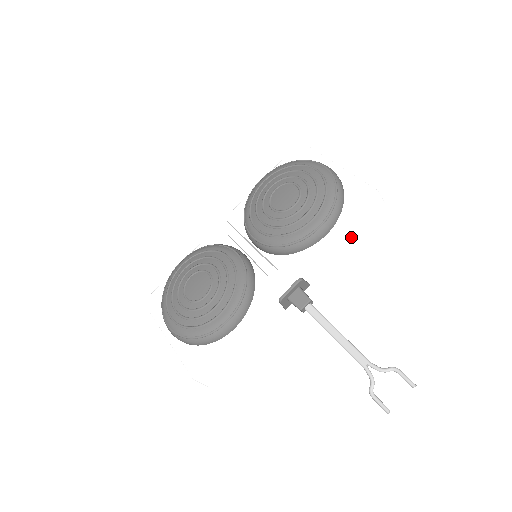
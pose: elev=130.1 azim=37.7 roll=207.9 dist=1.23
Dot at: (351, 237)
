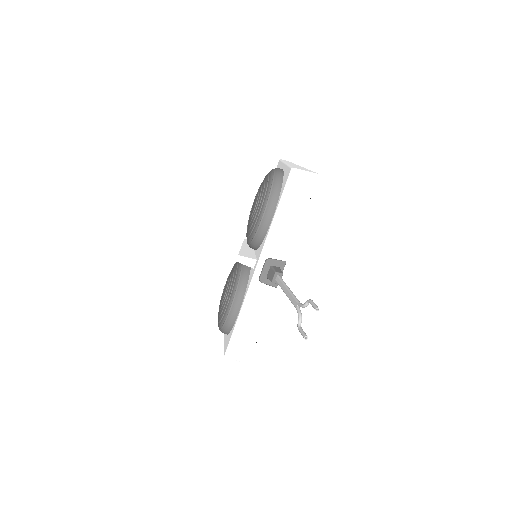
Dot at: (298, 212)
